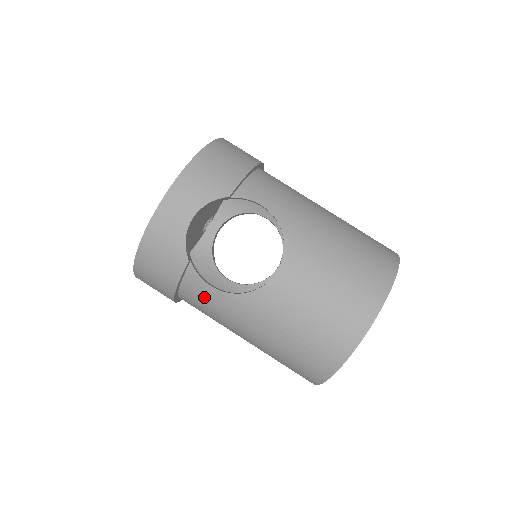
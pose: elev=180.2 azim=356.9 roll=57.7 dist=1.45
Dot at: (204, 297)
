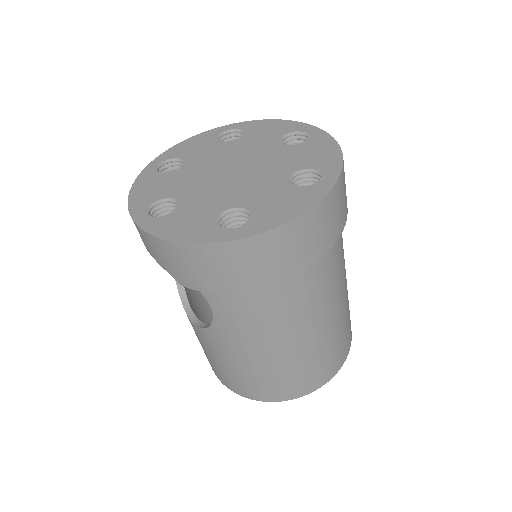
Dot at: occluded
